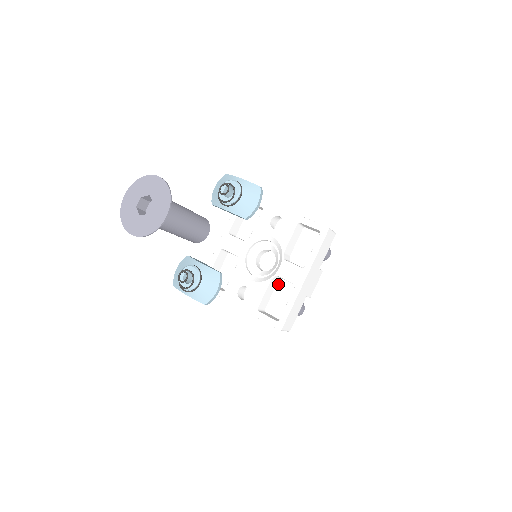
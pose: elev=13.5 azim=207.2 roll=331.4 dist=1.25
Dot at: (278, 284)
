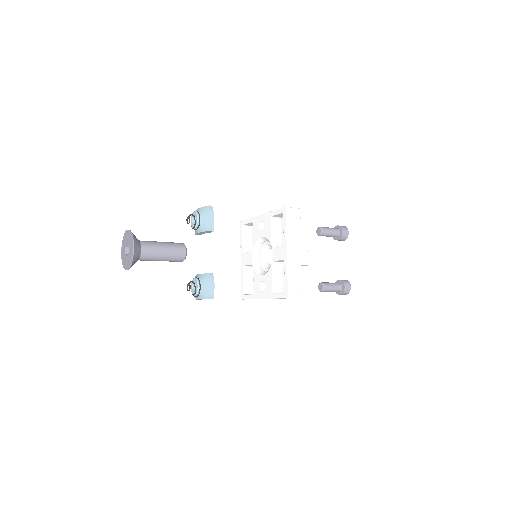
Dot at: (282, 268)
